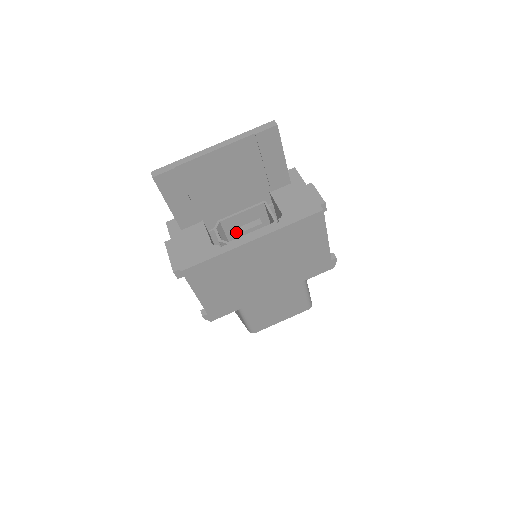
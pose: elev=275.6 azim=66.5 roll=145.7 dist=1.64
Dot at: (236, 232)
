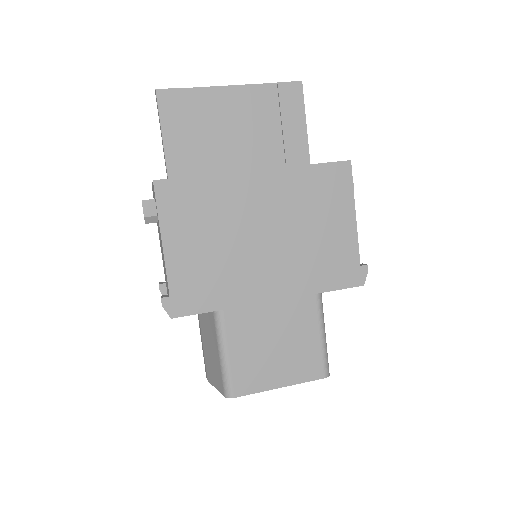
Dot at: occluded
